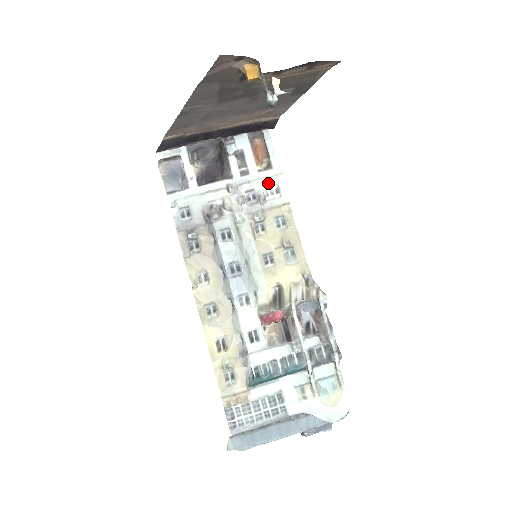
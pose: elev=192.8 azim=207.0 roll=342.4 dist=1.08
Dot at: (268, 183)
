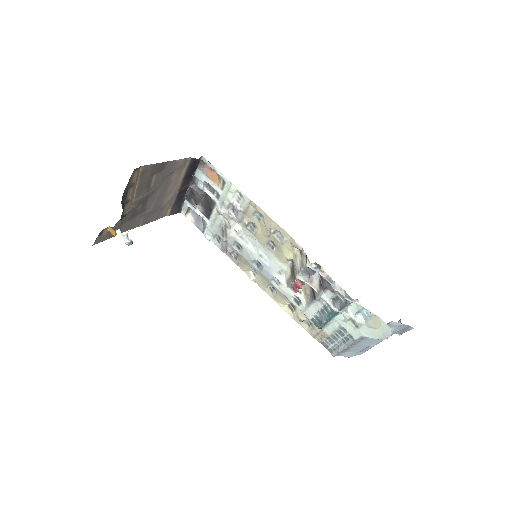
Dot at: (232, 194)
